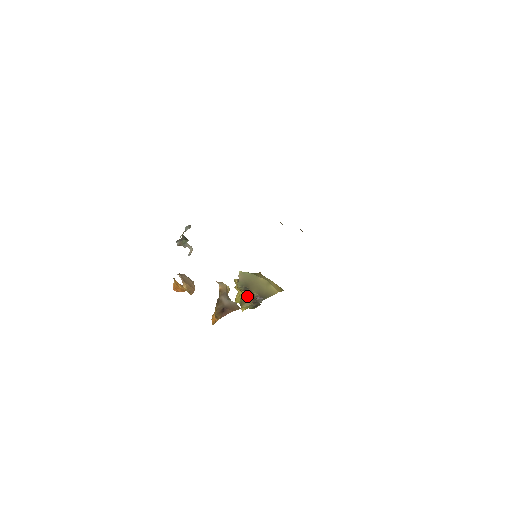
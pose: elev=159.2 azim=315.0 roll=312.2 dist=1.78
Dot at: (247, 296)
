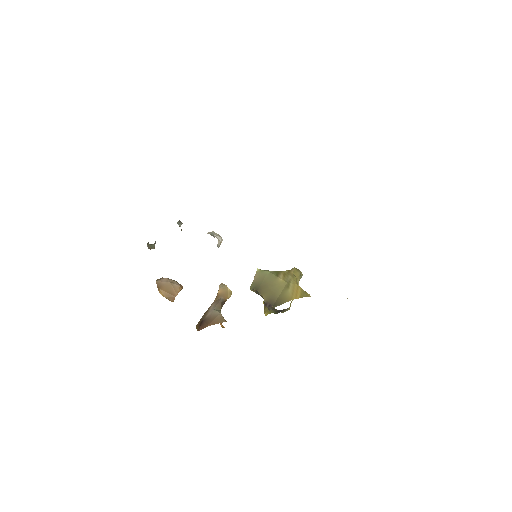
Dot at: occluded
